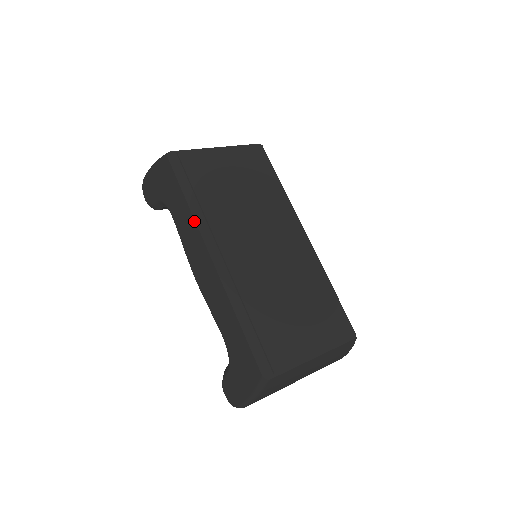
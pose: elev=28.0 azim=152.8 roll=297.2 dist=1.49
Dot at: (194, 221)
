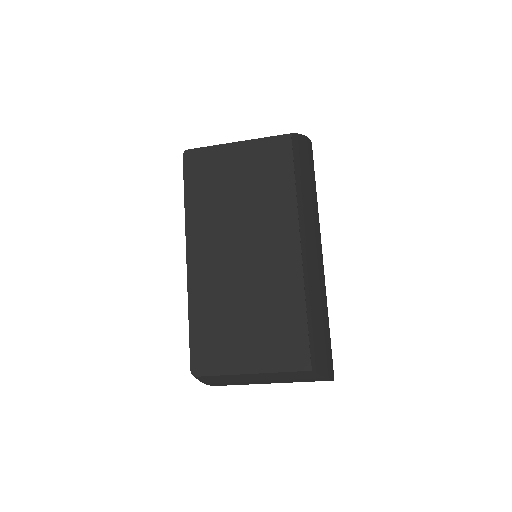
Dot at: (185, 220)
